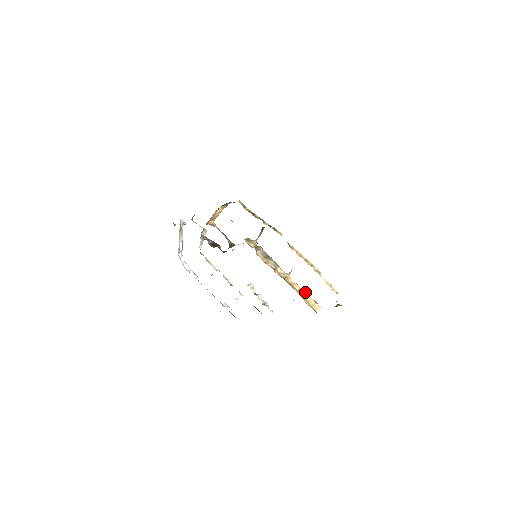
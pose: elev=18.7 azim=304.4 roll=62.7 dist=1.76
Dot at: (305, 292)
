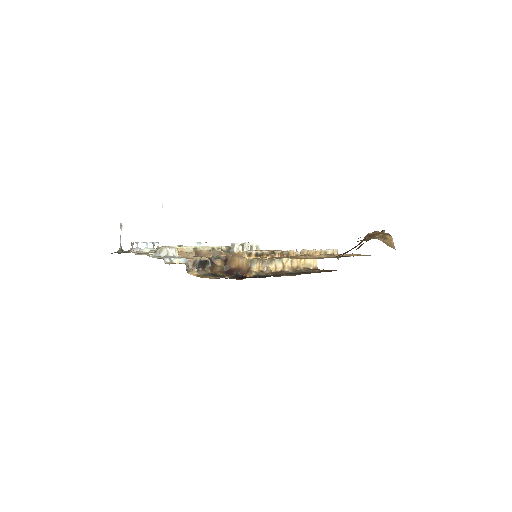
Dot at: occluded
